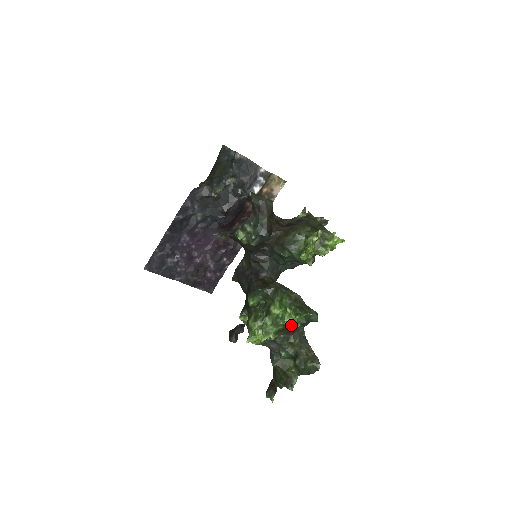
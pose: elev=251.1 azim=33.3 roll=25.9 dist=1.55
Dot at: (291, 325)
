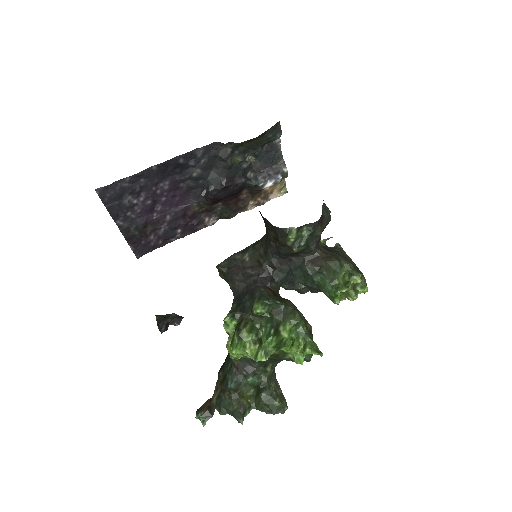
Dot at: (297, 357)
